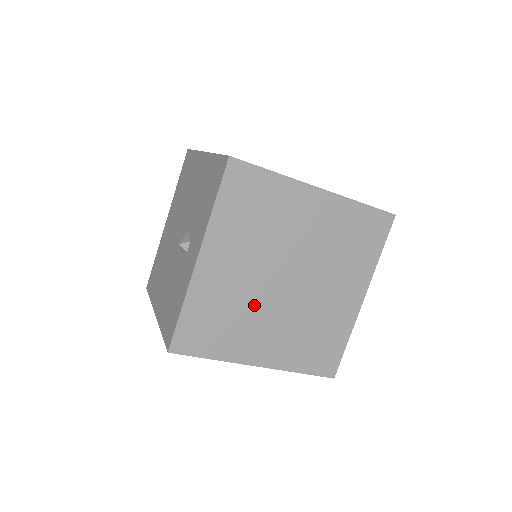
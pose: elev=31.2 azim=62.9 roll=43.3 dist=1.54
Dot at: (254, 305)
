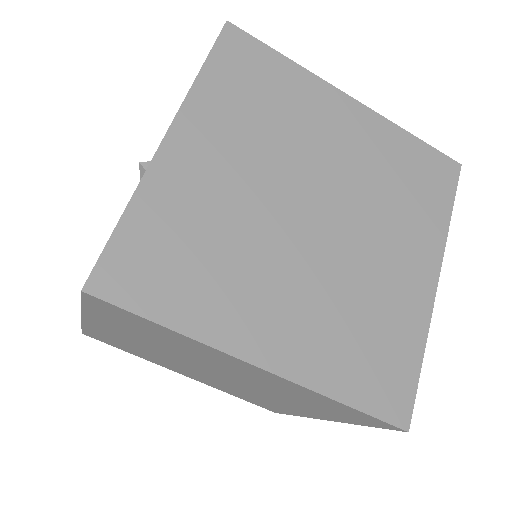
Dot at: (256, 241)
